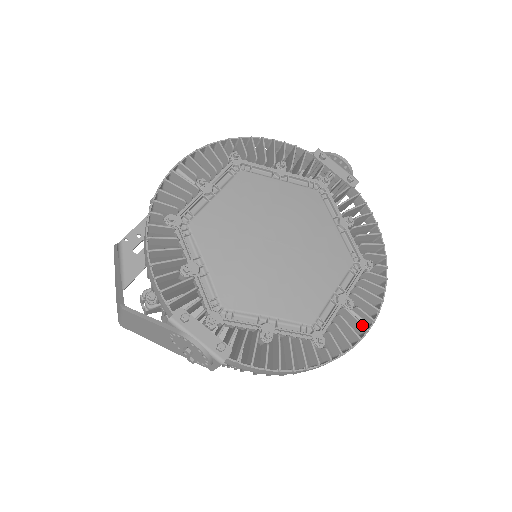
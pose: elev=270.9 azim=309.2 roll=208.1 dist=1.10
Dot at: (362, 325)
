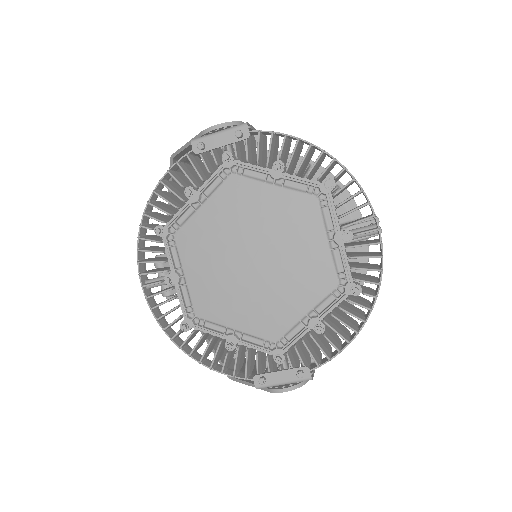
Dot at: occluded
